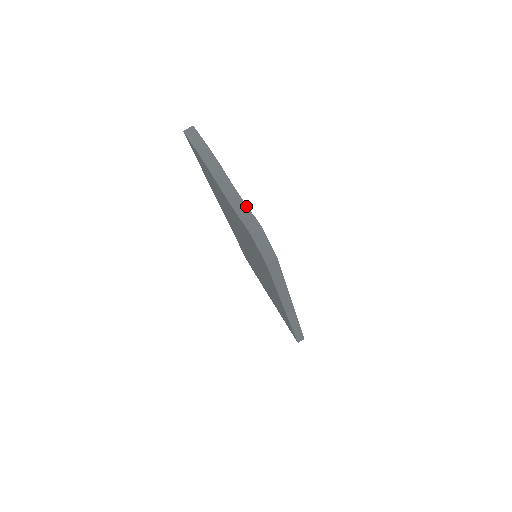
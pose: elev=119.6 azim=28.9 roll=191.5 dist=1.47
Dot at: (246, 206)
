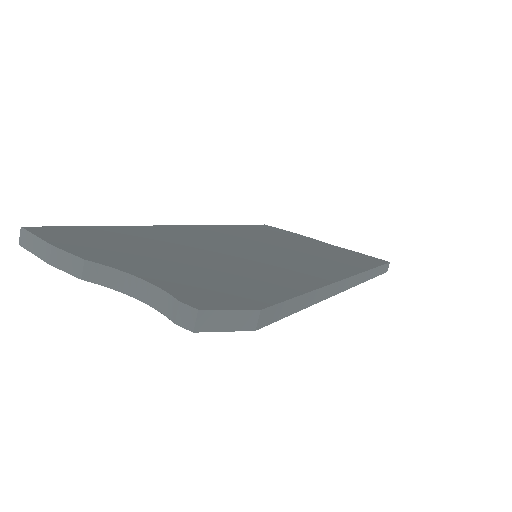
Dot at: (156, 288)
